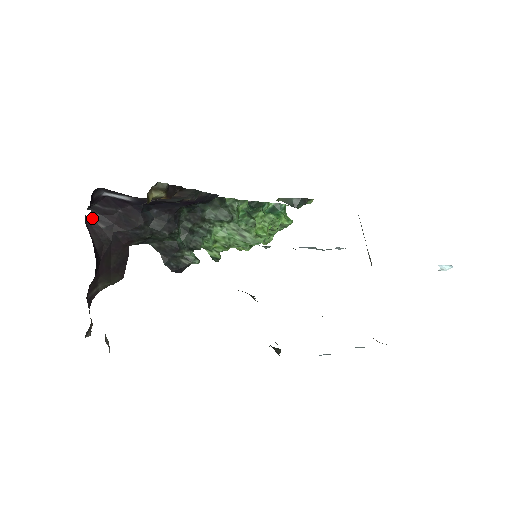
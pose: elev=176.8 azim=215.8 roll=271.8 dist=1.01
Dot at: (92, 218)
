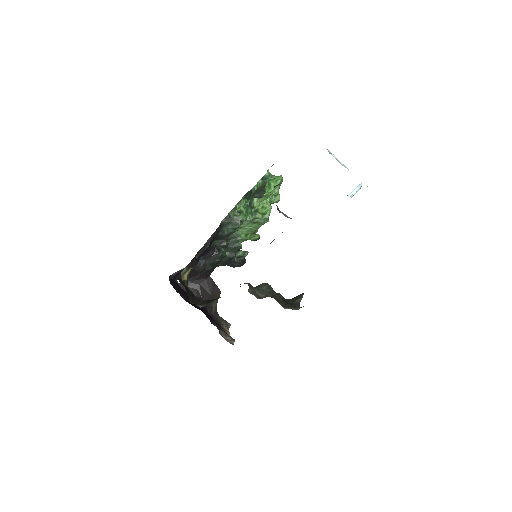
Dot at: occluded
